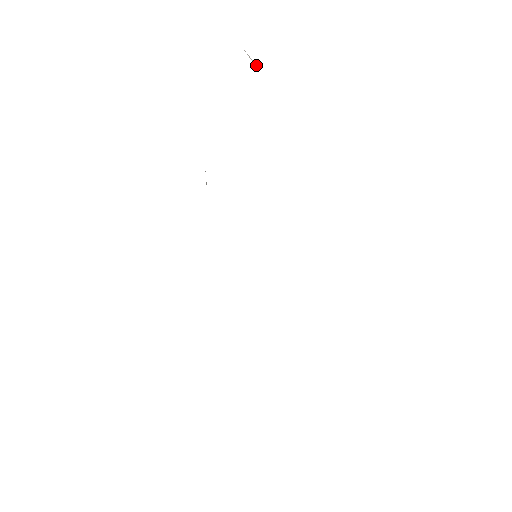
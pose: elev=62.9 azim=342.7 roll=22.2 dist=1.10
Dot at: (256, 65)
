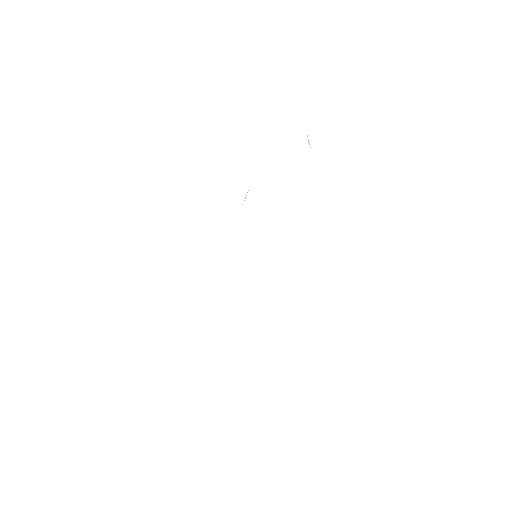
Dot at: (309, 144)
